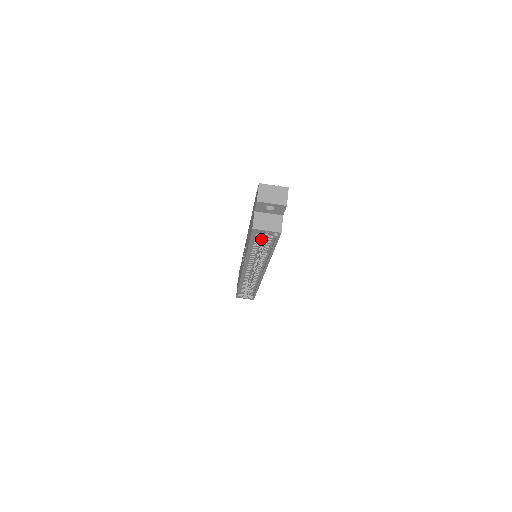
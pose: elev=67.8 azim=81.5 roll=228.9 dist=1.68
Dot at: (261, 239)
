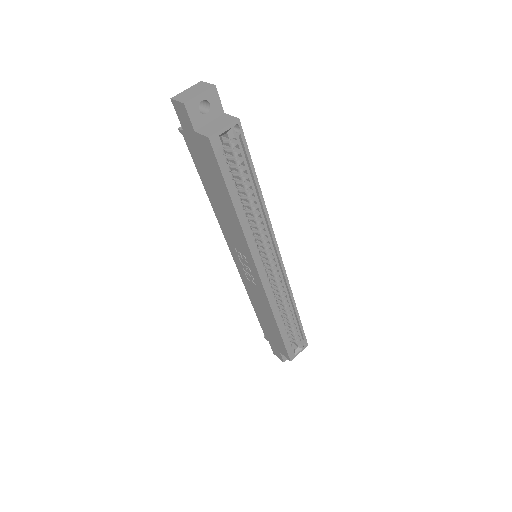
Dot at: occluded
